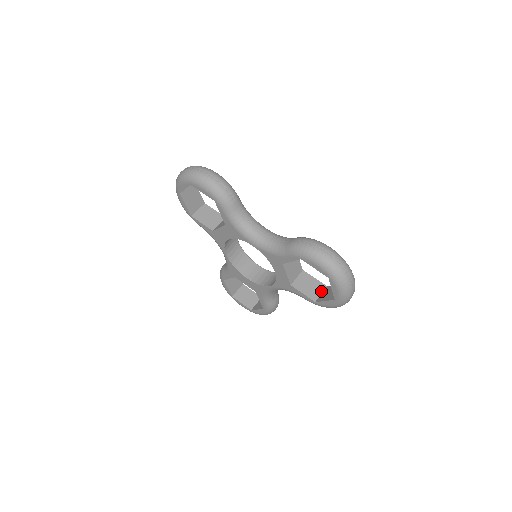
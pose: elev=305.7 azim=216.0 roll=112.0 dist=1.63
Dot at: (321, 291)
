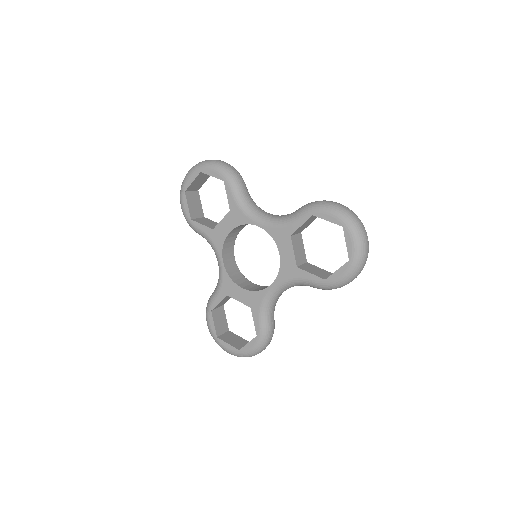
Dot at: (329, 275)
